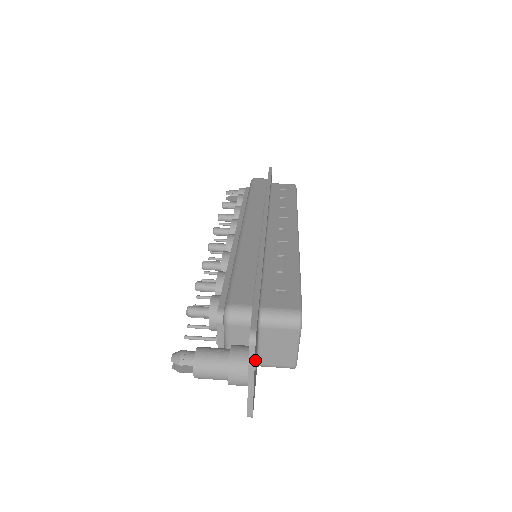
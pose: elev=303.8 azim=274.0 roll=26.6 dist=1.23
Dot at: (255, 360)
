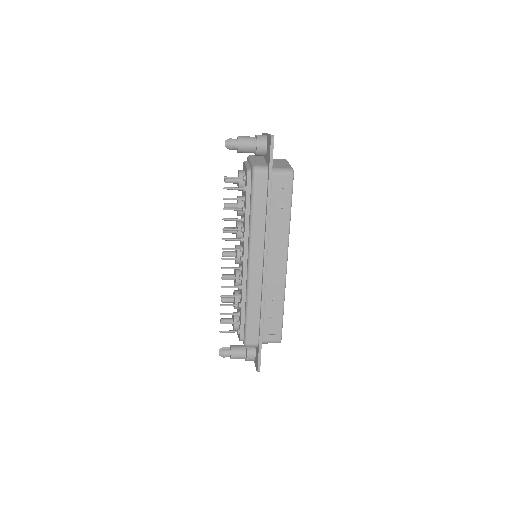
Dot at: occluded
